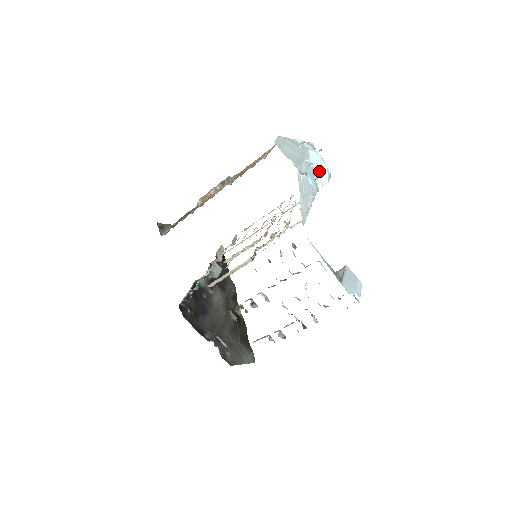
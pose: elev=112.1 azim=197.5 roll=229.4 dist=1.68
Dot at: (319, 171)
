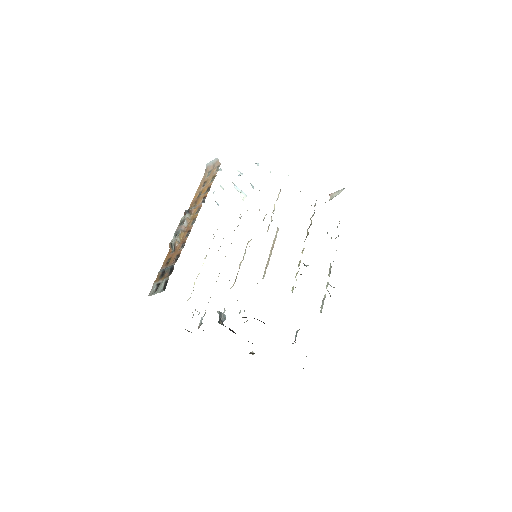
Dot at: (238, 188)
